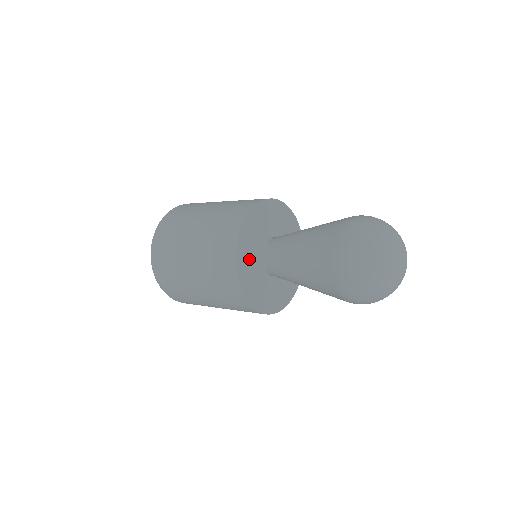
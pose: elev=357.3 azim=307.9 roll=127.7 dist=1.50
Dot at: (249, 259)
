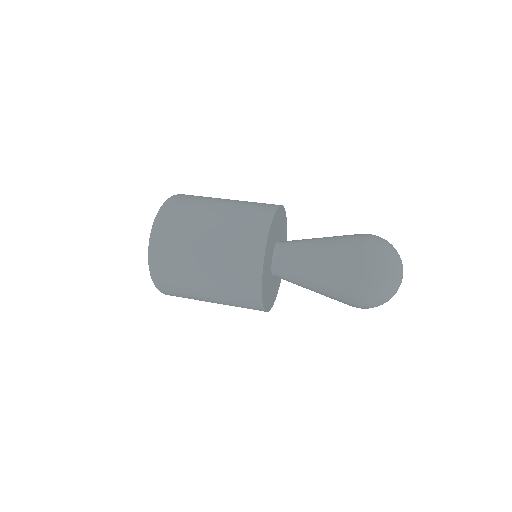
Dot at: (267, 290)
